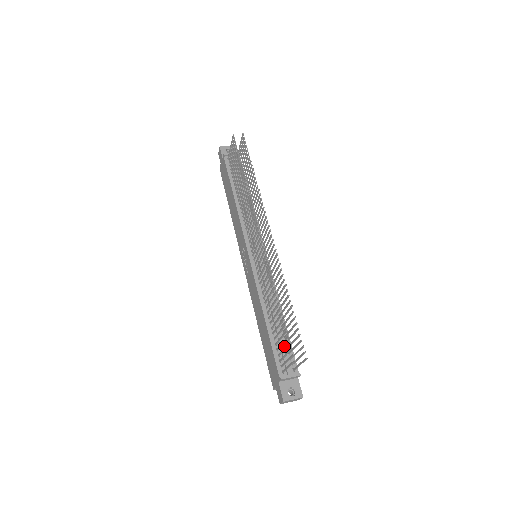
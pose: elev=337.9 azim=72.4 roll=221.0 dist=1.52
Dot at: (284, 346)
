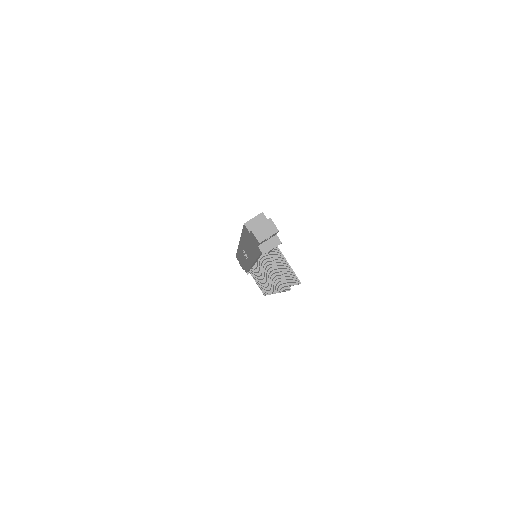
Dot at: occluded
